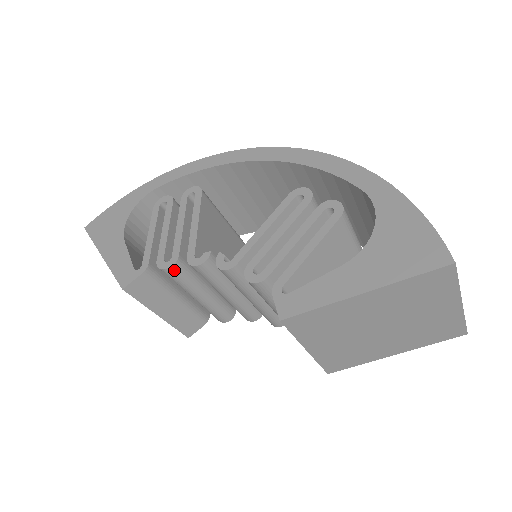
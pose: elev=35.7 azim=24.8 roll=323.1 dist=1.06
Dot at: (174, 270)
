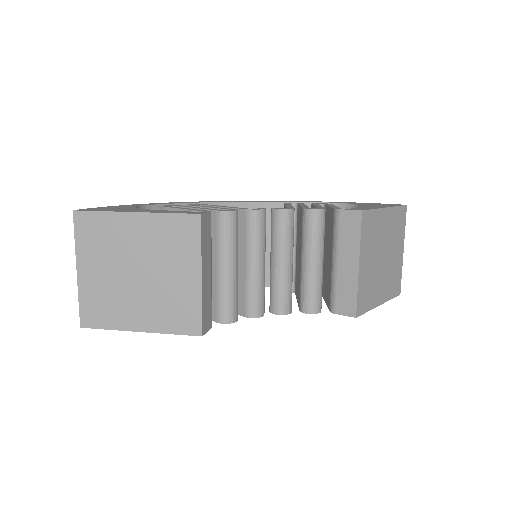
Dot at: (236, 216)
